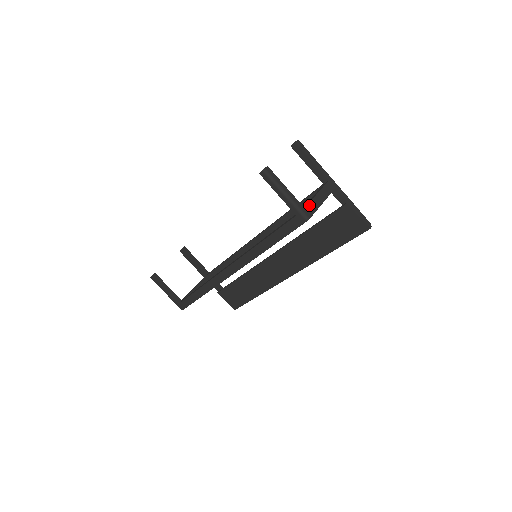
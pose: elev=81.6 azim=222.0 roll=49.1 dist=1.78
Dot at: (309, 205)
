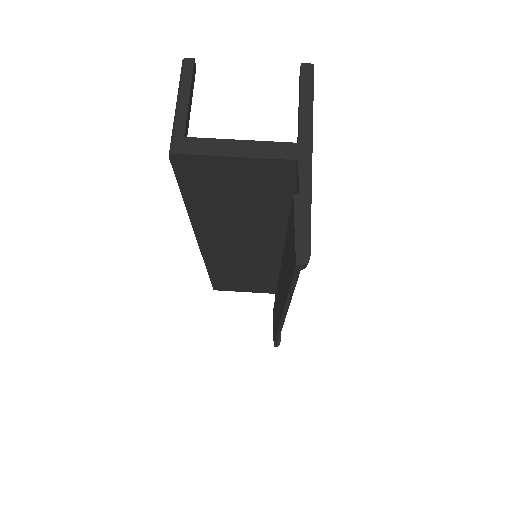
Dot at: (199, 140)
